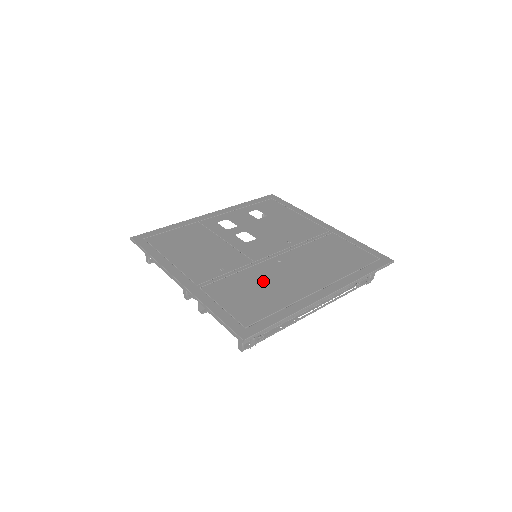
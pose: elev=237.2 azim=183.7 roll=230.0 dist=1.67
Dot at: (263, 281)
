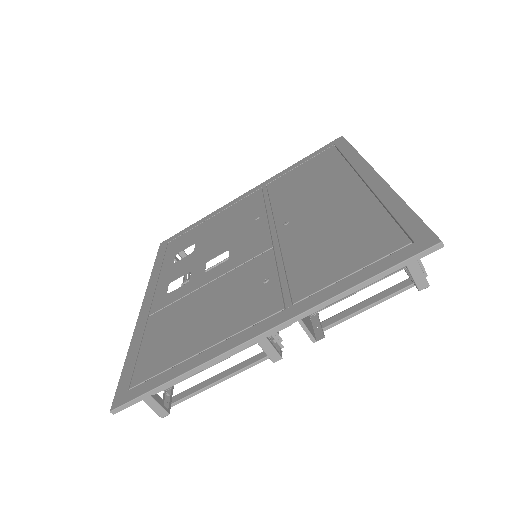
Dot at: (318, 234)
